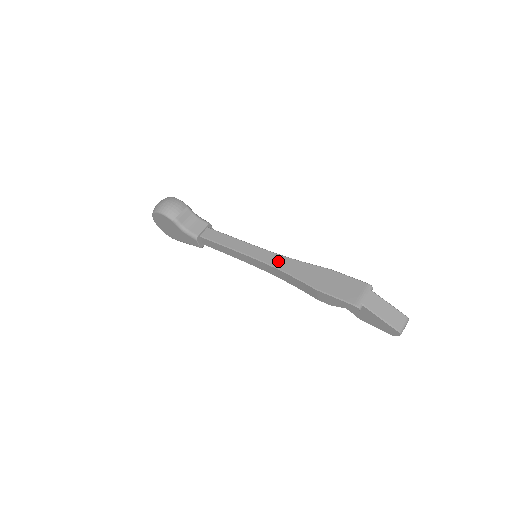
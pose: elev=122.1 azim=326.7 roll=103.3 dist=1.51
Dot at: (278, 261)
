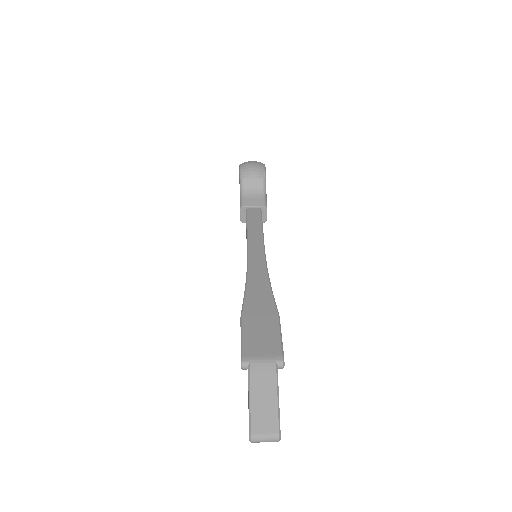
Dot at: (257, 270)
